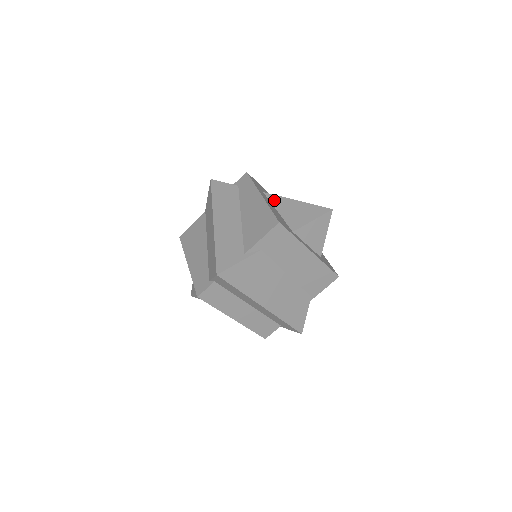
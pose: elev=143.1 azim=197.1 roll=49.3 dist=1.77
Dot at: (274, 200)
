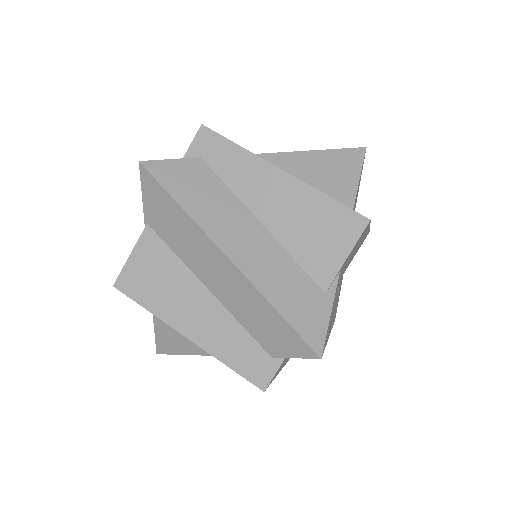
Dot at: (280, 164)
